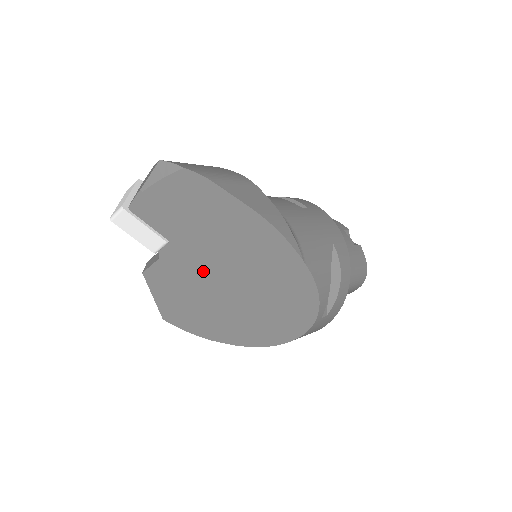
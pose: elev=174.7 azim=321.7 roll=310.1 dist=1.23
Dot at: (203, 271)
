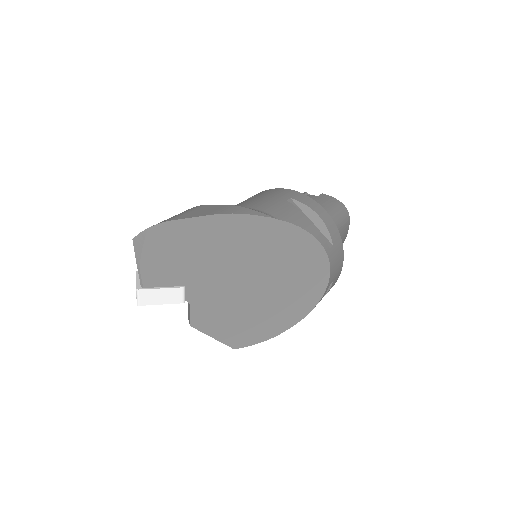
Dot at: (224, 287)
